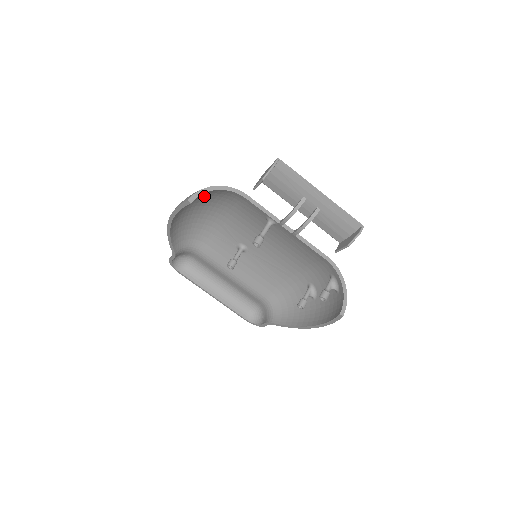
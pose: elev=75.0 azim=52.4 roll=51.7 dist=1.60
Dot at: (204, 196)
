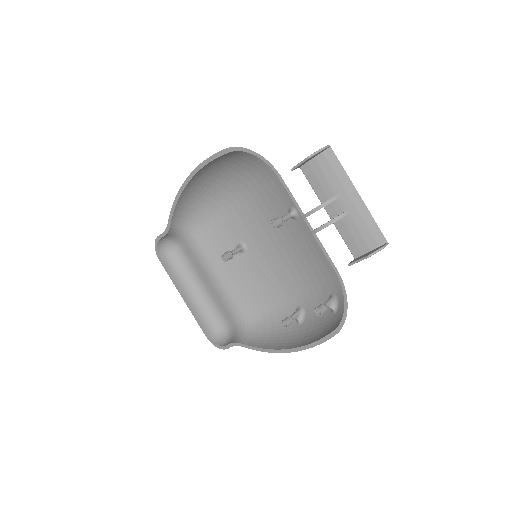
Dot at: (235, 165)
